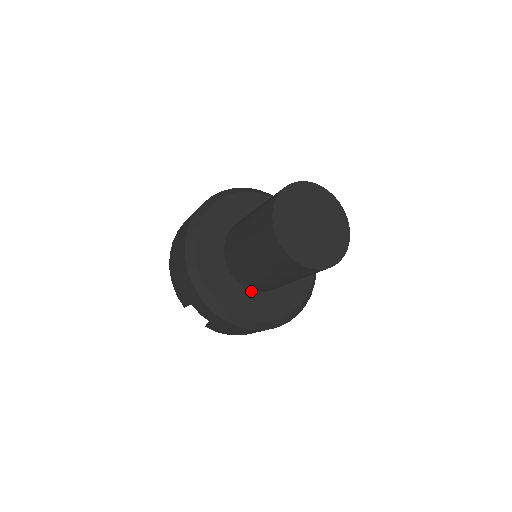
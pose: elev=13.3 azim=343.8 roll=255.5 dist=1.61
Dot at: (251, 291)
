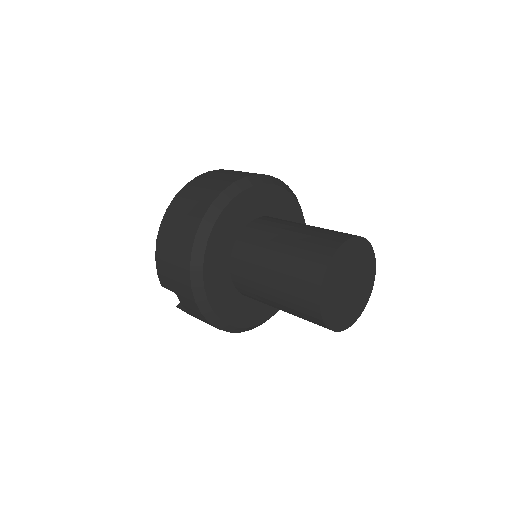
Dot at: (244, 297)
